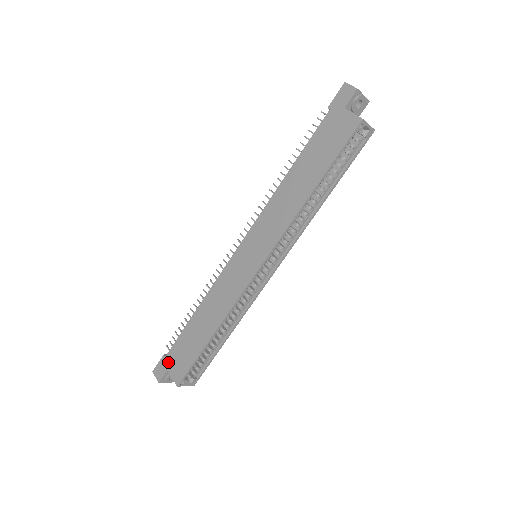
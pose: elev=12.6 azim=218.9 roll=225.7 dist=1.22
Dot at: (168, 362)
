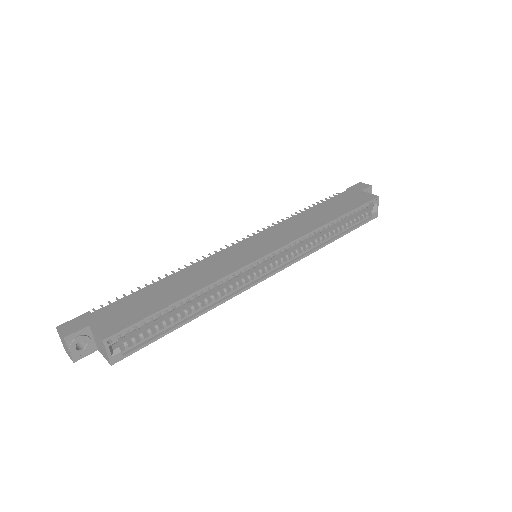
Dot at: (95, 317)
